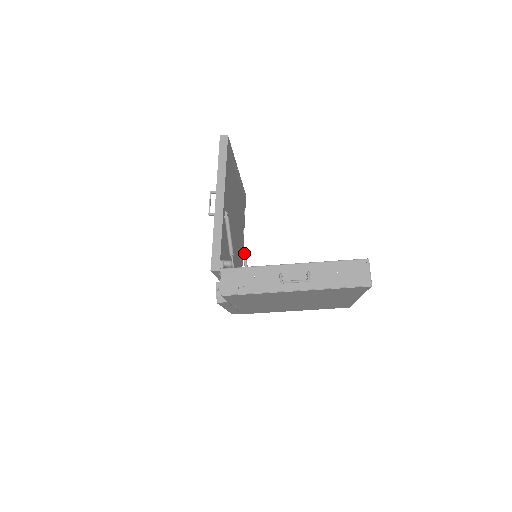
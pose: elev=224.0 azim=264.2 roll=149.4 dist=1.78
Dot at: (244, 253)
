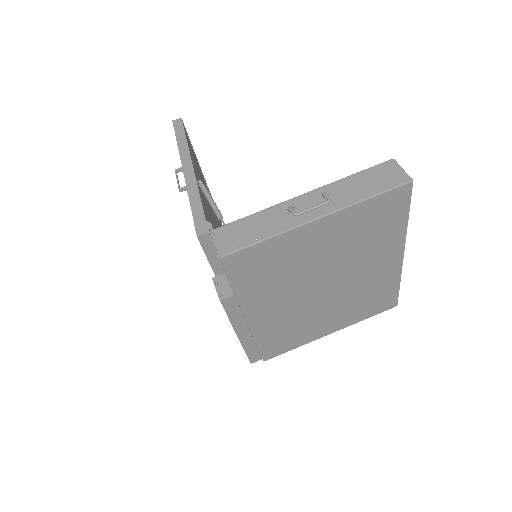
Dot at: occluded
